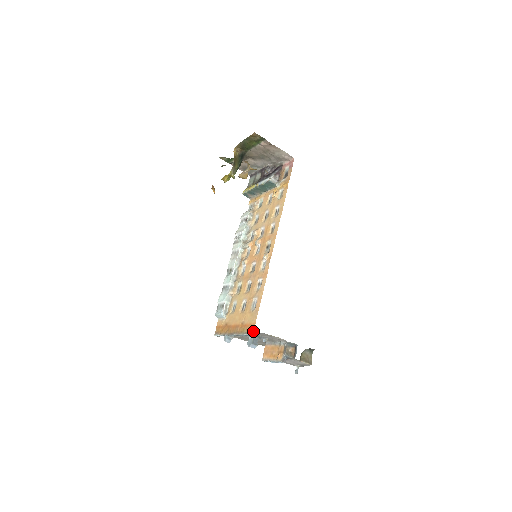
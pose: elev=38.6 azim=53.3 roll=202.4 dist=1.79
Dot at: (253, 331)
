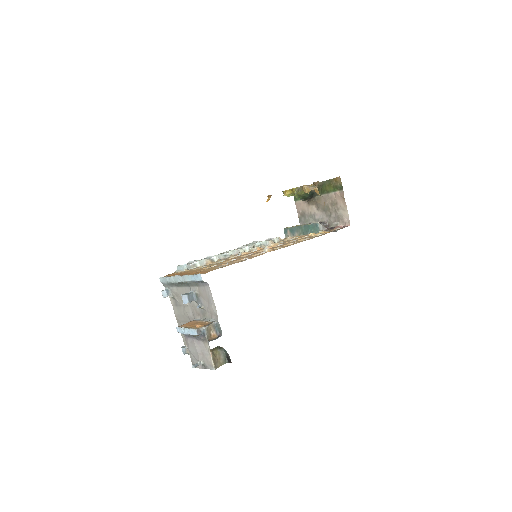
Dot at: (204, 273)
